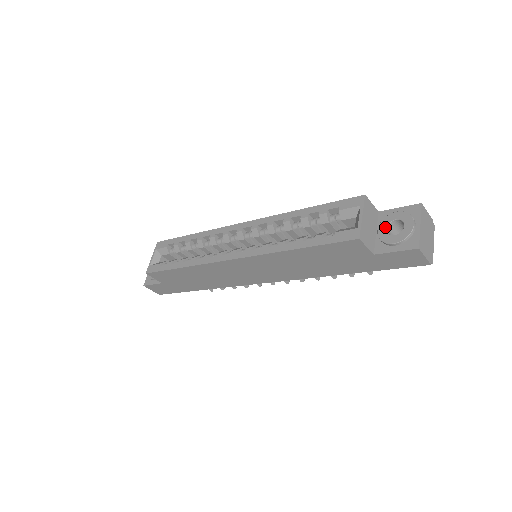
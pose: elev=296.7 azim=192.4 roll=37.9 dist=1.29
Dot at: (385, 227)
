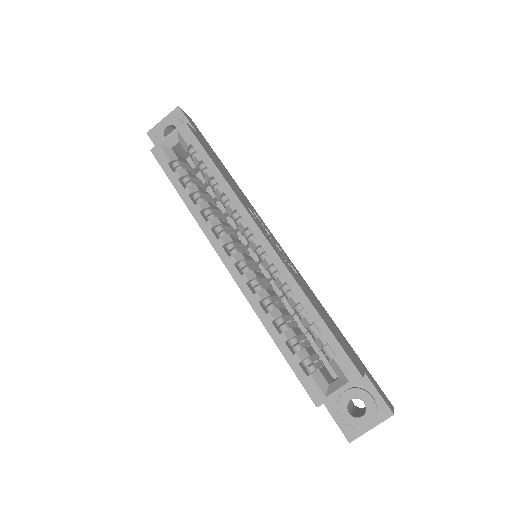
Dot at: (352, 397)
